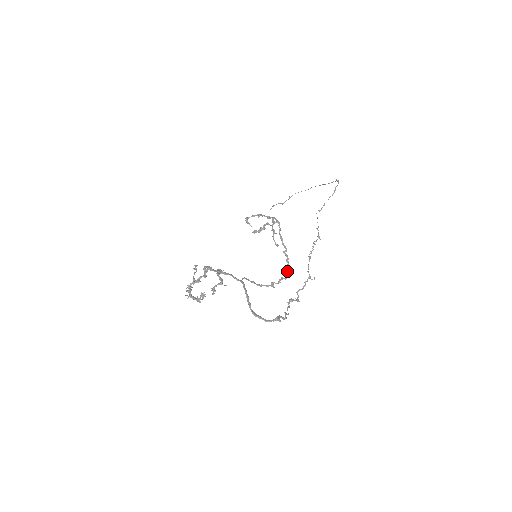
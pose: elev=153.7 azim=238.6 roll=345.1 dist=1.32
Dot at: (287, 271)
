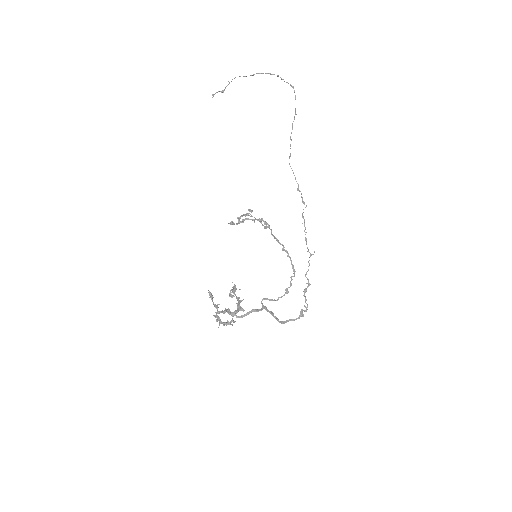
Dot at: (292, 267)
